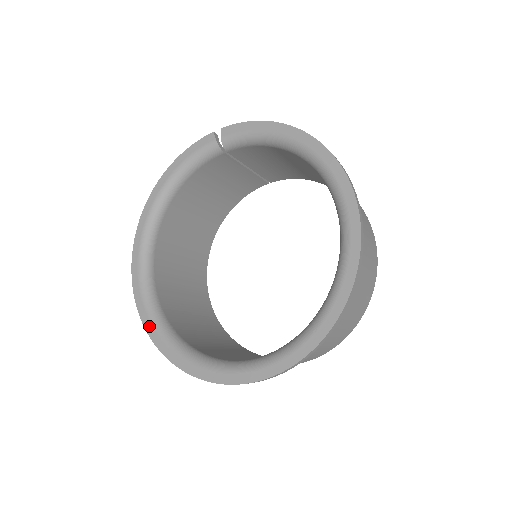
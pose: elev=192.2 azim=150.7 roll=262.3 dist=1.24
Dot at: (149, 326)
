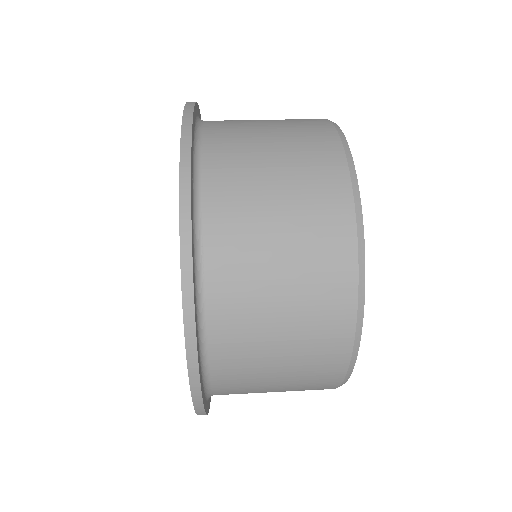
Dot at: occluded
